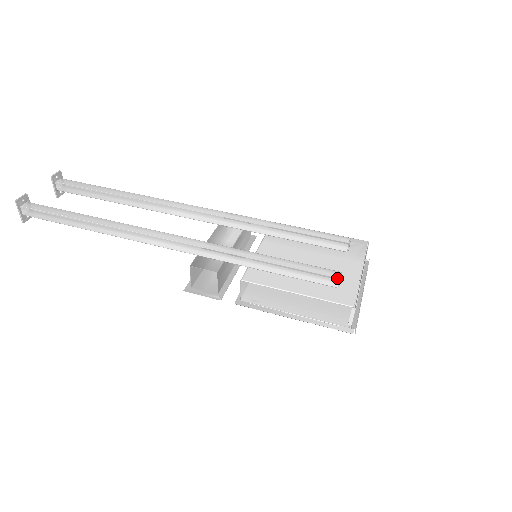
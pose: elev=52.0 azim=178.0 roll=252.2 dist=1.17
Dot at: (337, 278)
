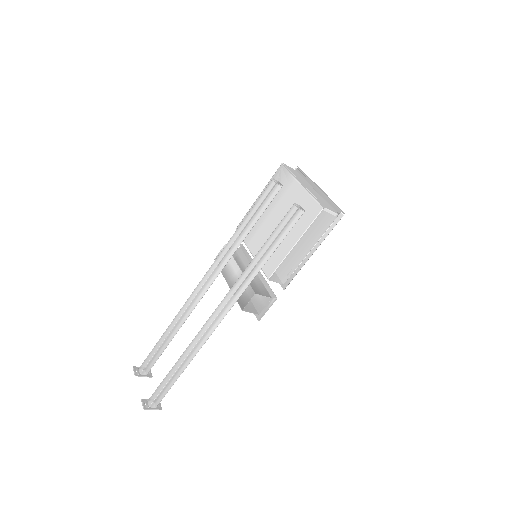
Dot at: (297, 210)
